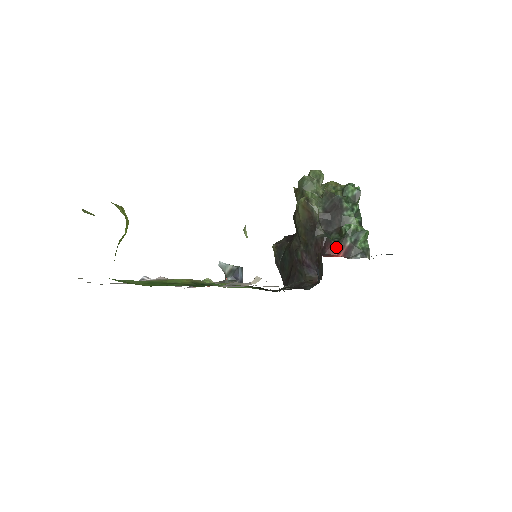
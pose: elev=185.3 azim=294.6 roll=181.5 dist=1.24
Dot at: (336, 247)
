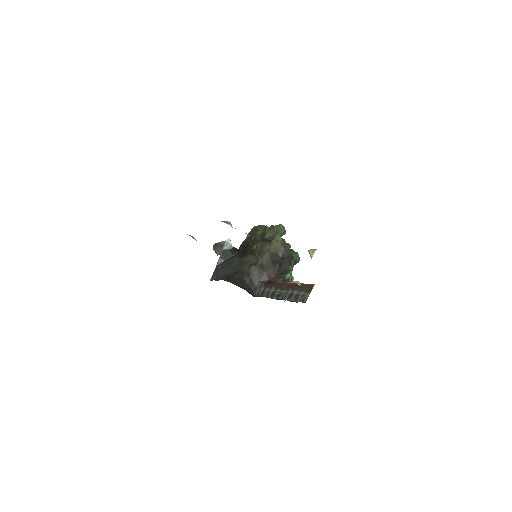
Dot at: occluded
